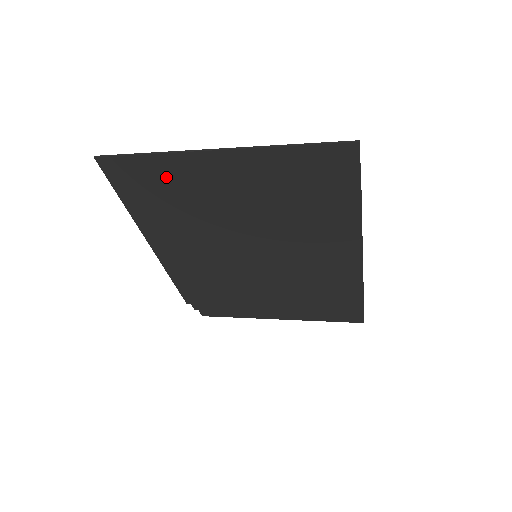
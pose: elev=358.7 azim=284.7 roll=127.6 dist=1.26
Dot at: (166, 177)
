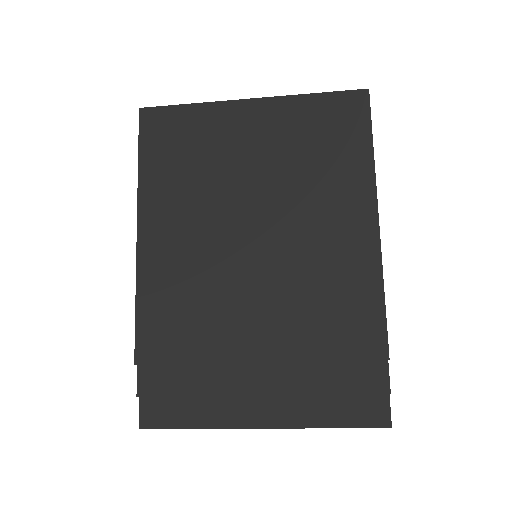
Dot at: (196, 129)
